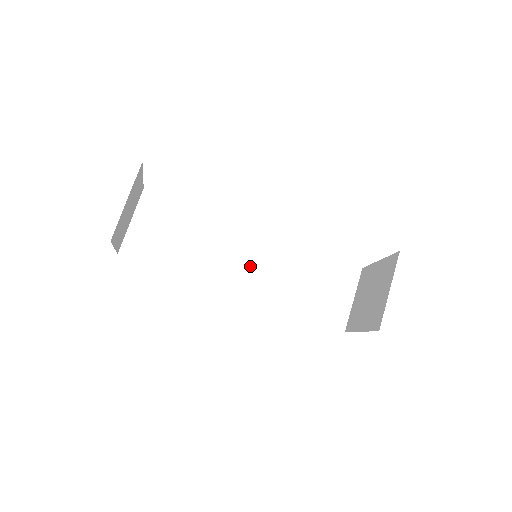
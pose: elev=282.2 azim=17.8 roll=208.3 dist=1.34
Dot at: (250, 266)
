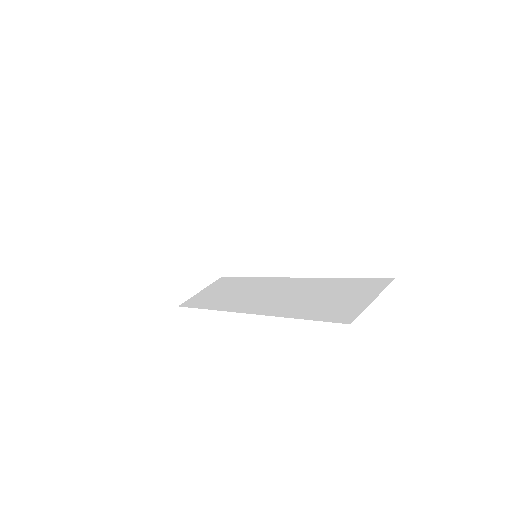
Dot at: (271, 296)
